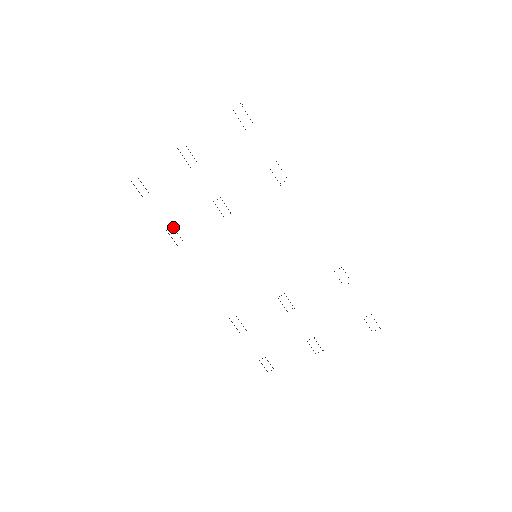
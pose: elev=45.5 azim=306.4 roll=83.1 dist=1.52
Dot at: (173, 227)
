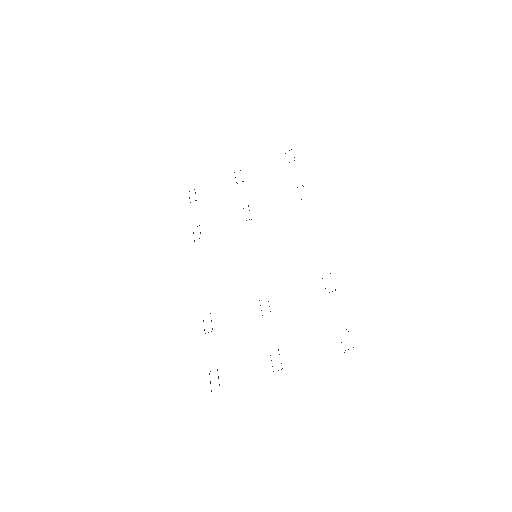
Dot at: occluded
